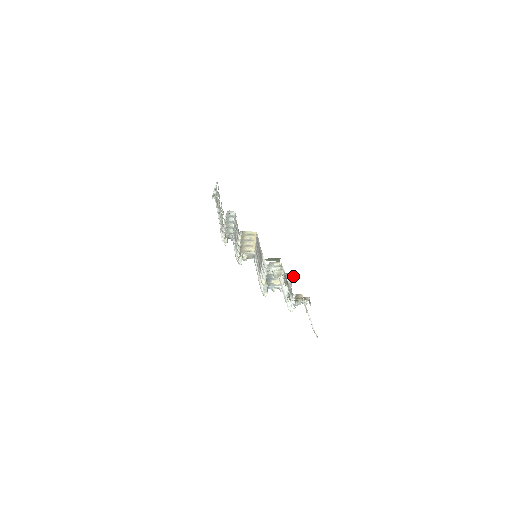
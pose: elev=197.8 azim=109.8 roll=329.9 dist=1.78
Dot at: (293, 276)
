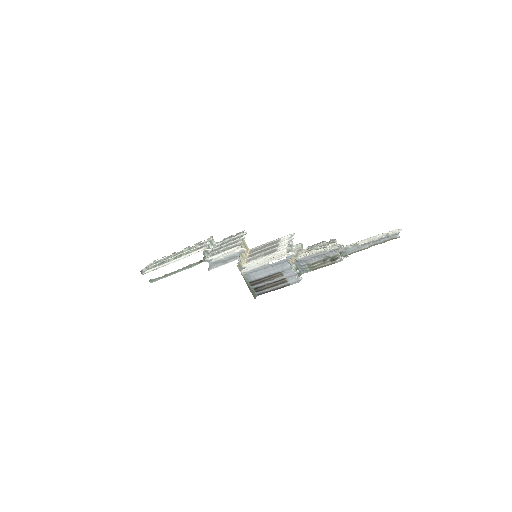
Dot at: (299, 275)
